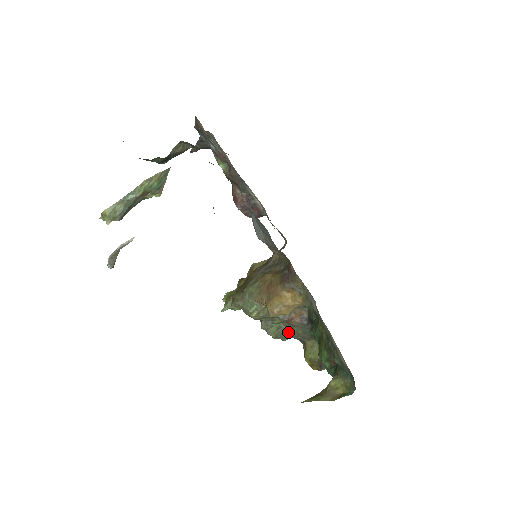
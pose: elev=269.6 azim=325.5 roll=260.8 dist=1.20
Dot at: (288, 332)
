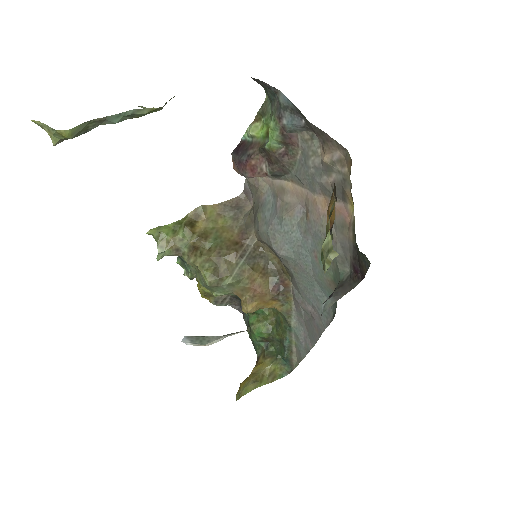
Dot at: occluded
